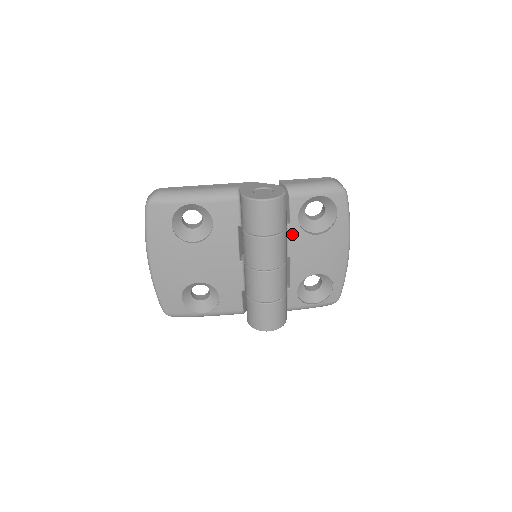
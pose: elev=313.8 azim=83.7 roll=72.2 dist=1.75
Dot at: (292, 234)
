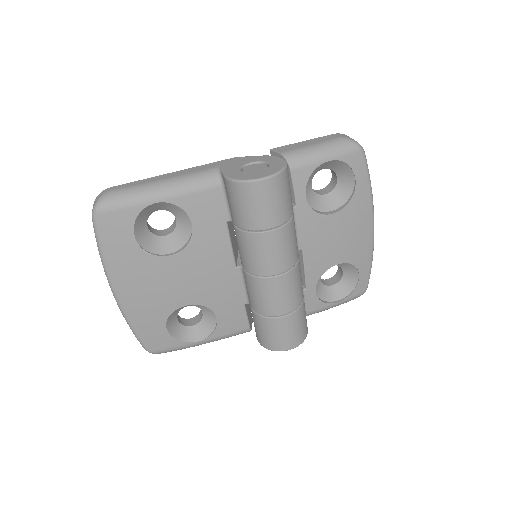
Dot at: (300, 219)
